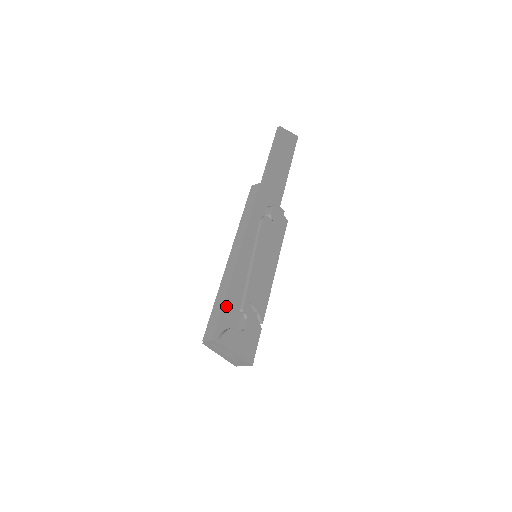
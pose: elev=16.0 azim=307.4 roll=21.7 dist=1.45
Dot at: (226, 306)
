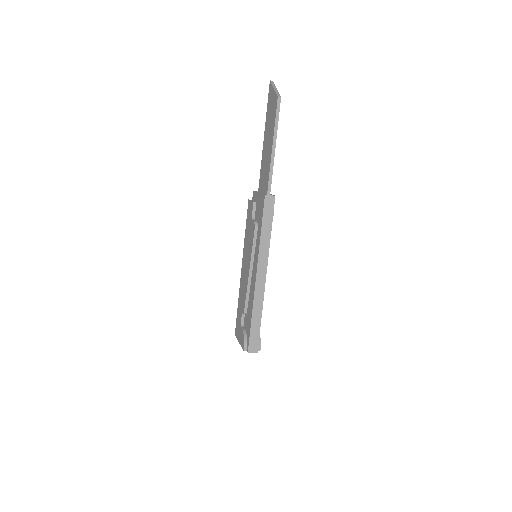
Dot at: (260, 323)
